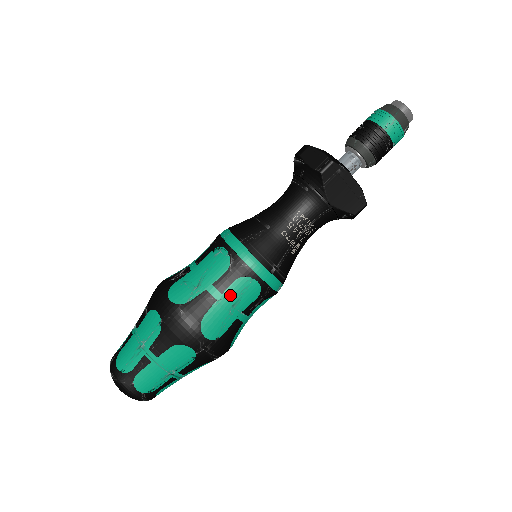
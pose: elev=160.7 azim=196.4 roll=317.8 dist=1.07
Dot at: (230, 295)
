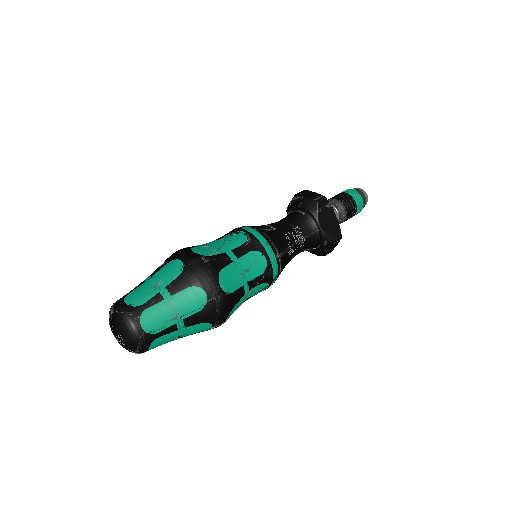
Dot at: (244, 262)
